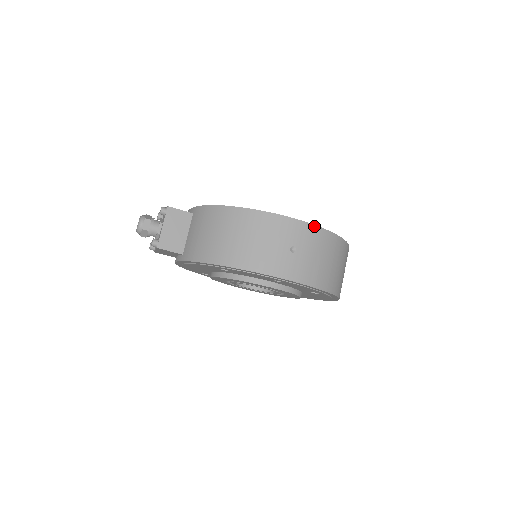
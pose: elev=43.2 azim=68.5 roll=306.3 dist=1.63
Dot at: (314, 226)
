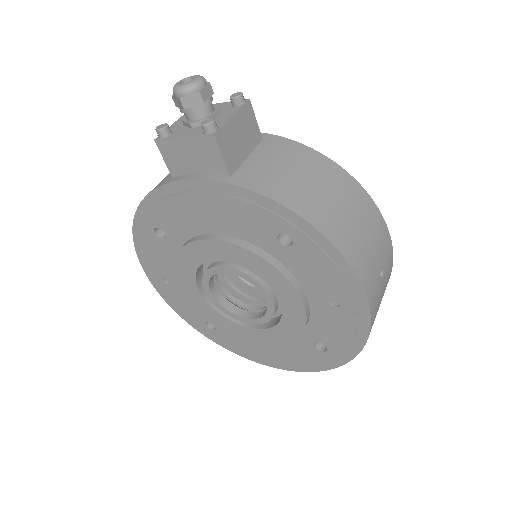
Dot at: (392, 264)
